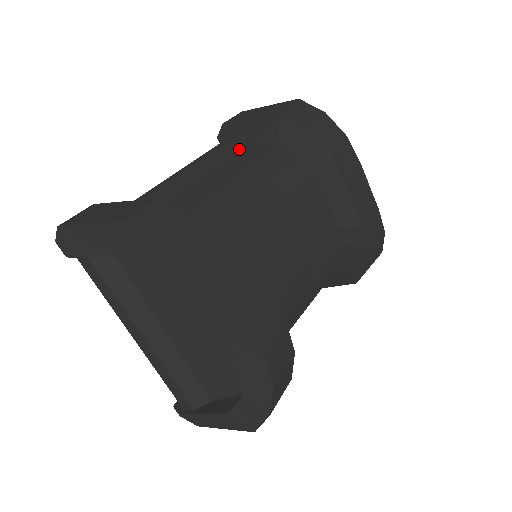
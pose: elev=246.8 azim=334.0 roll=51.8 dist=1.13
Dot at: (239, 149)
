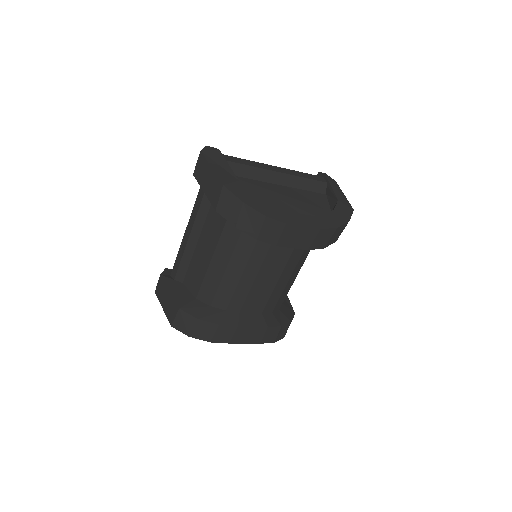
Dot at: occluded
